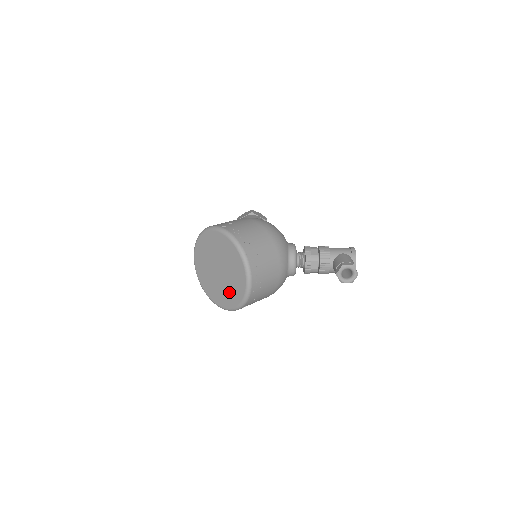
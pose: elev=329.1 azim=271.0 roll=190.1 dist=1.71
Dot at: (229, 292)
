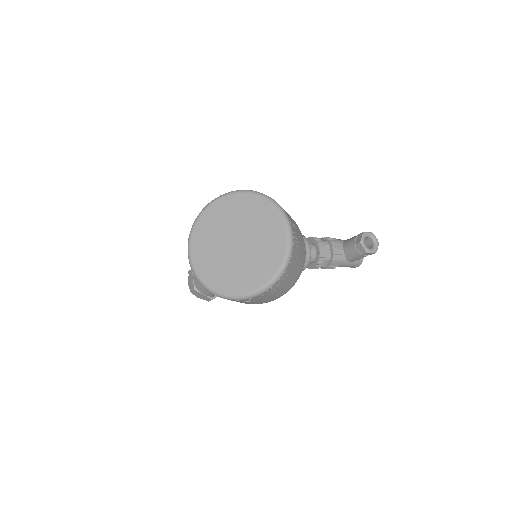
Dot at: (258, 263)
